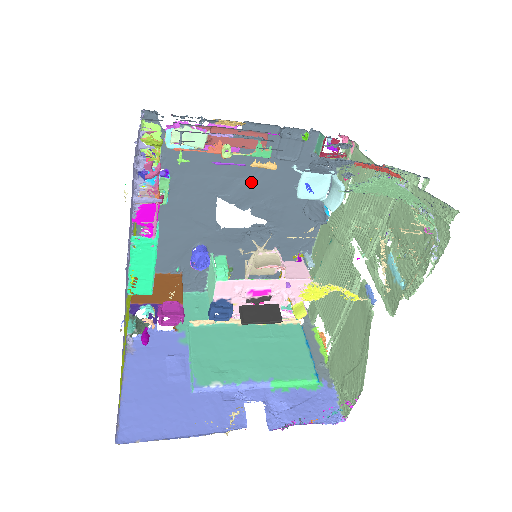
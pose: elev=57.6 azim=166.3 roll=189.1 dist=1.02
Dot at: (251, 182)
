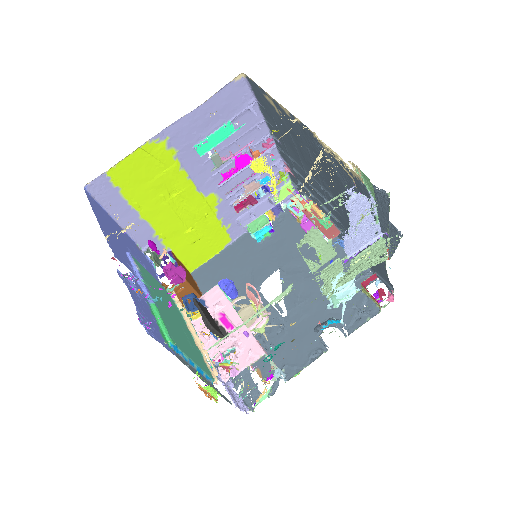
Dot at: (306, 276)
